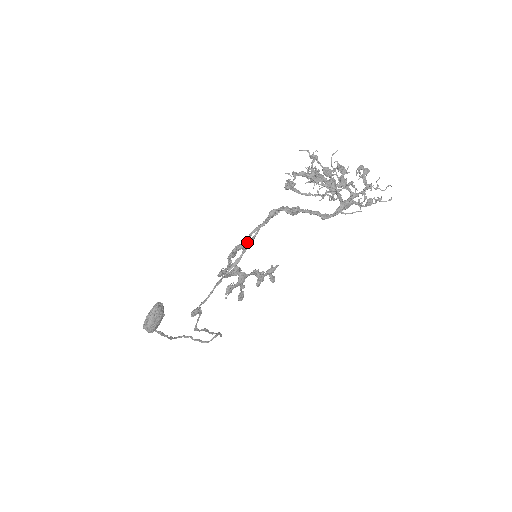
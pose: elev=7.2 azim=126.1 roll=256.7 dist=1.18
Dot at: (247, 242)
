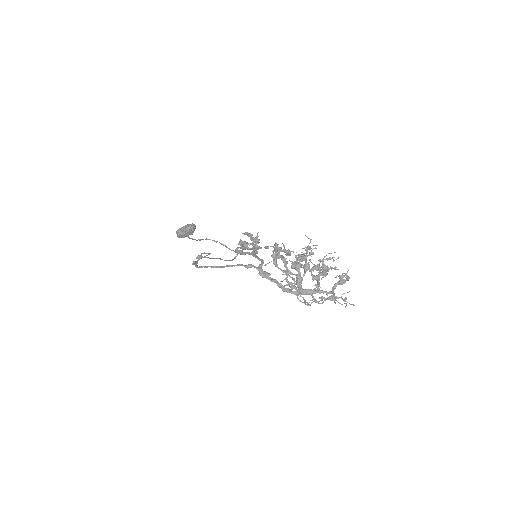
Dot at: (243, 254)
